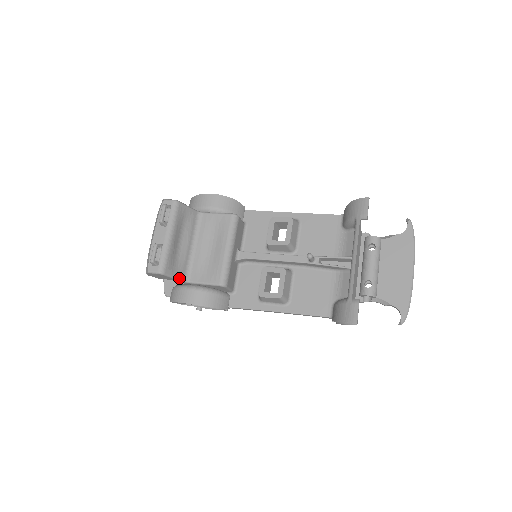
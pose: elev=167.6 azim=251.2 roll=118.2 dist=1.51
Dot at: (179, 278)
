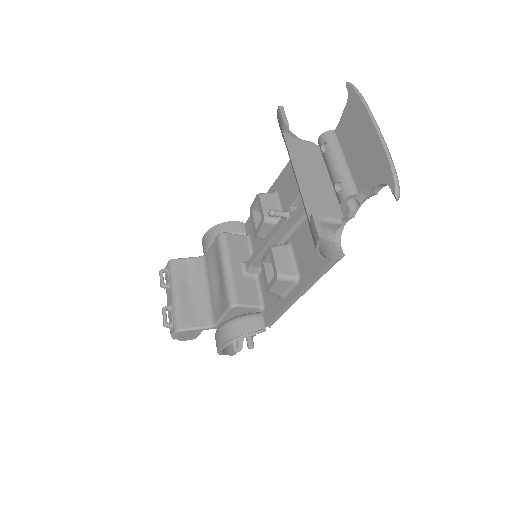
Dot at: (202, 326)
